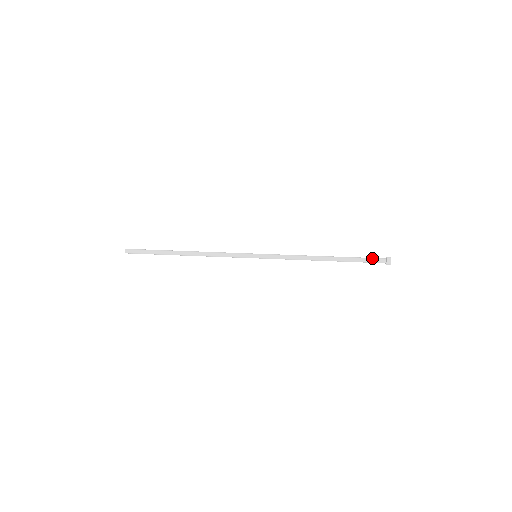
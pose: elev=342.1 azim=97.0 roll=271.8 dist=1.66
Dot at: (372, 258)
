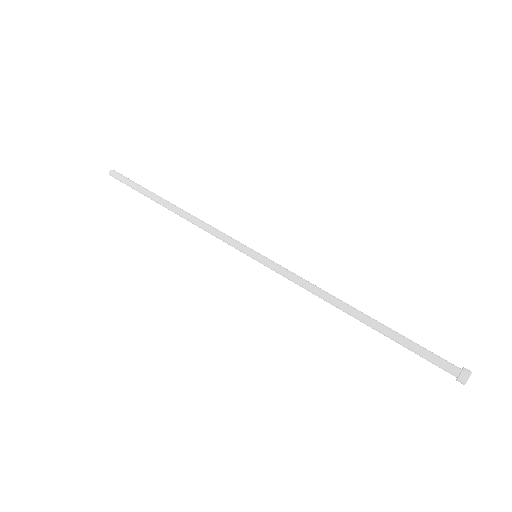
Dot at: occluded
